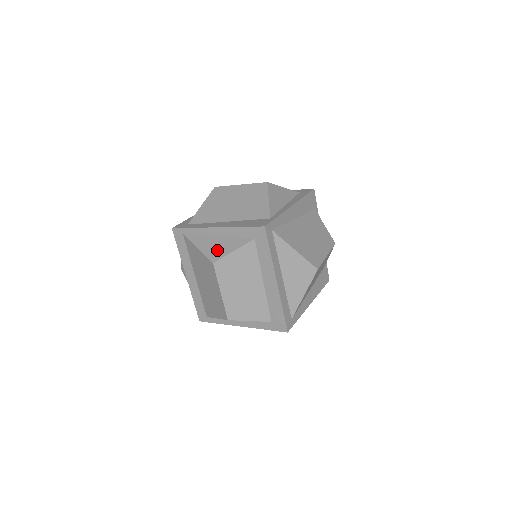
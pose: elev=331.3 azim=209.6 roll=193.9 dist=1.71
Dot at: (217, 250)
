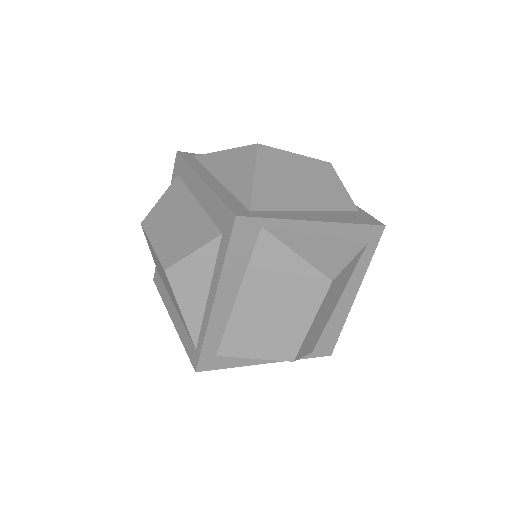
Dot at: occluded
